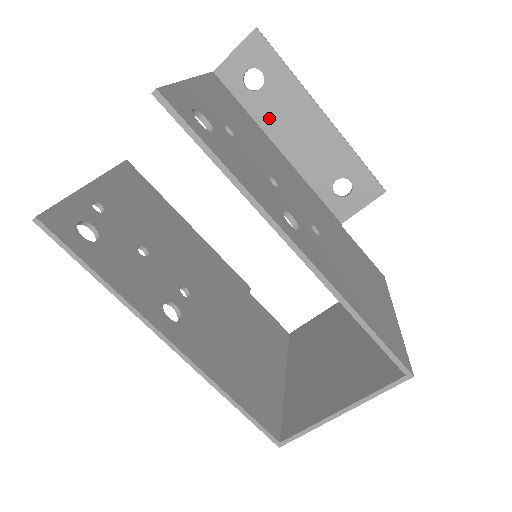
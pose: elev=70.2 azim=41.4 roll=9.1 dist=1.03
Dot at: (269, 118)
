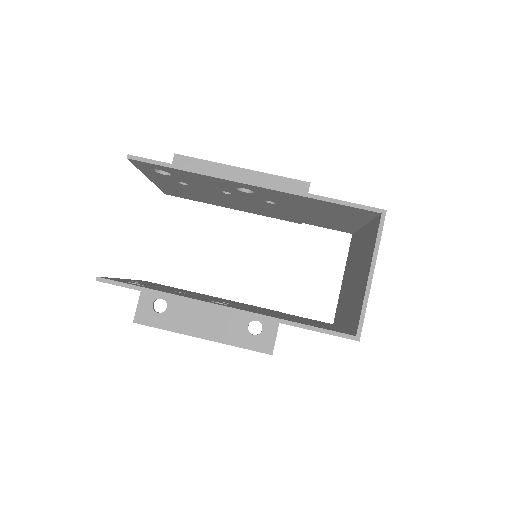
Dot at: occluded
